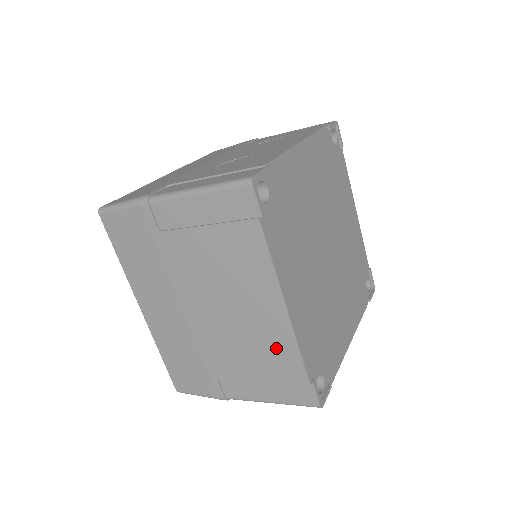
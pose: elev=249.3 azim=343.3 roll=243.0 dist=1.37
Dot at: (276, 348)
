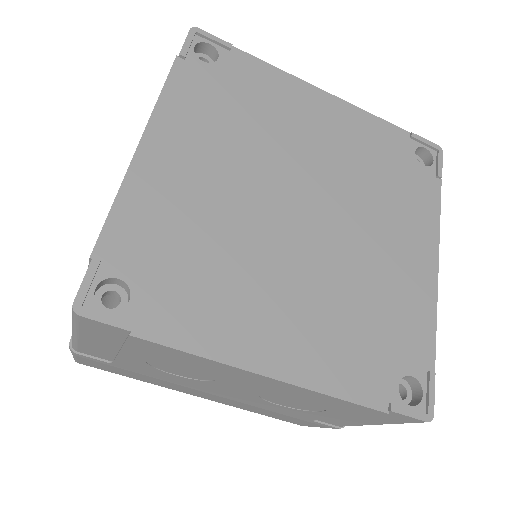
Dot at: occluded
